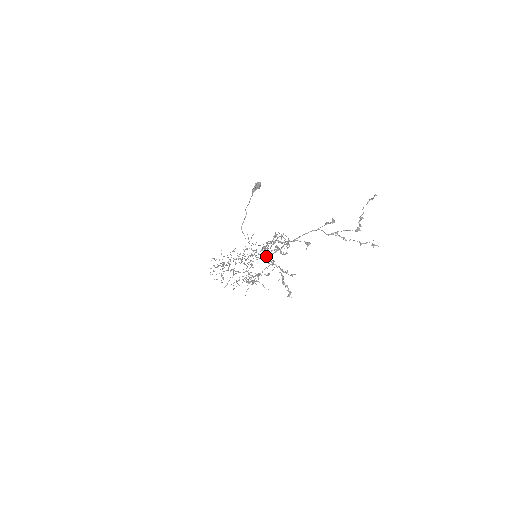
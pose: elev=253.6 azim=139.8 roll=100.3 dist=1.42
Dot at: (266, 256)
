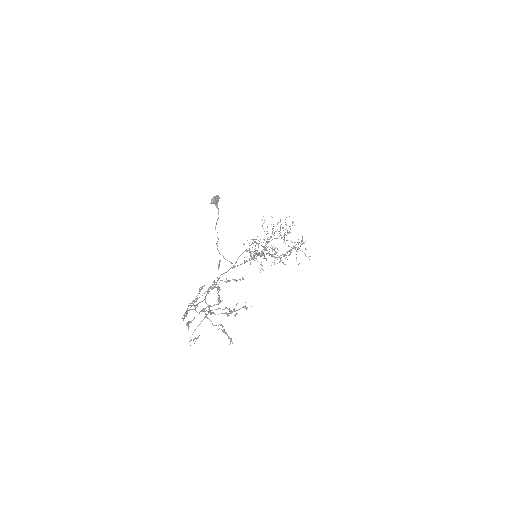
Dot at: occluded
